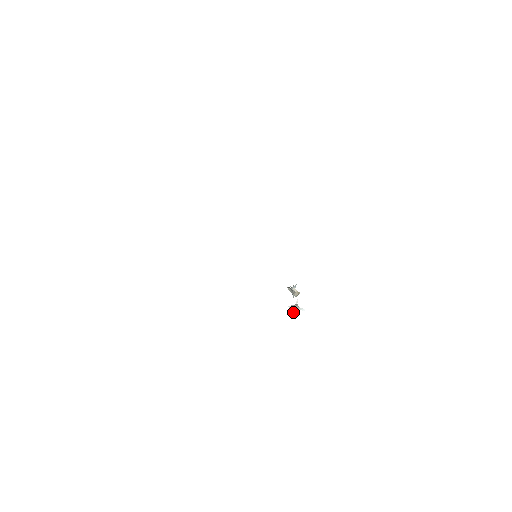
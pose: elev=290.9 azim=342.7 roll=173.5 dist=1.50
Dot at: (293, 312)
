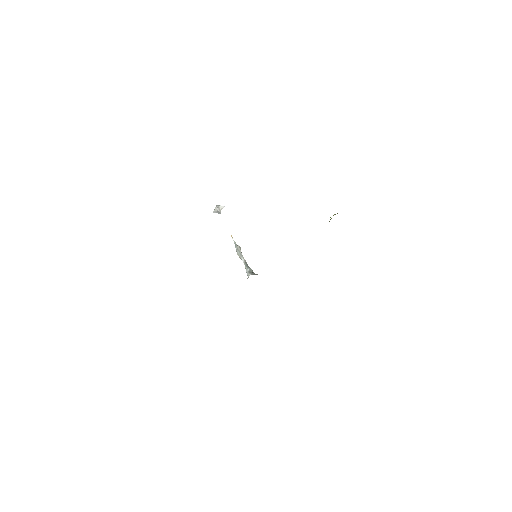
Dot at: (214, 212)
